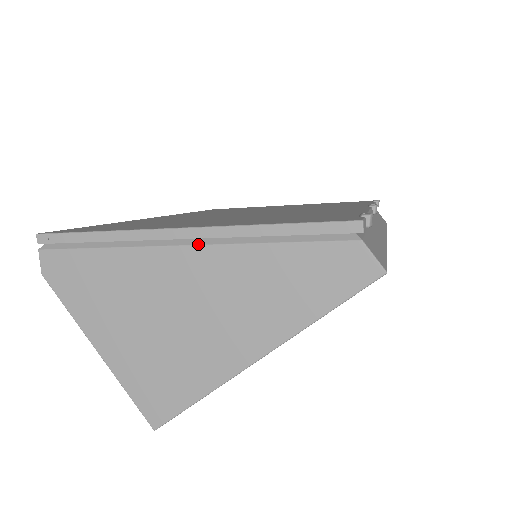
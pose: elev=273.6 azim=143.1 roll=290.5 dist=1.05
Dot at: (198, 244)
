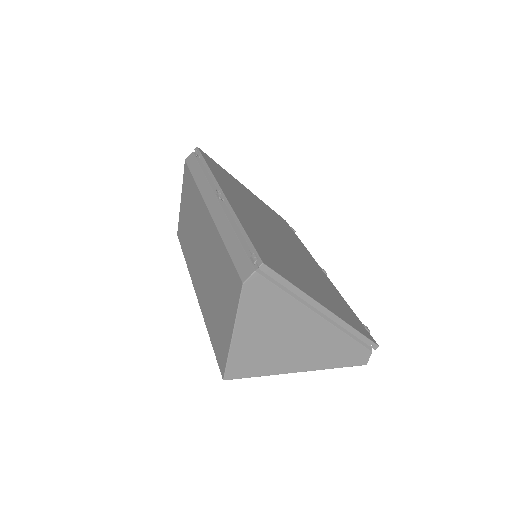
Dot at: (327, 320)
